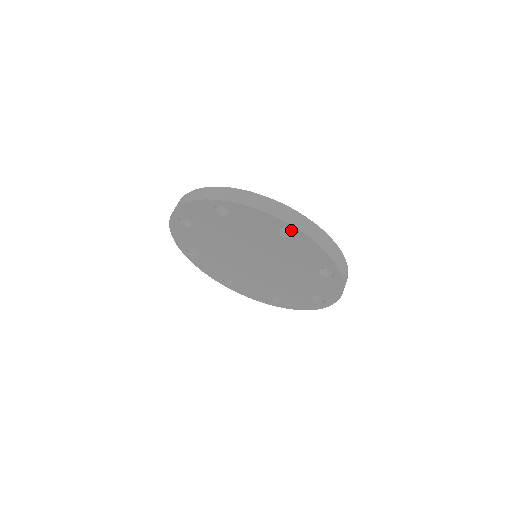
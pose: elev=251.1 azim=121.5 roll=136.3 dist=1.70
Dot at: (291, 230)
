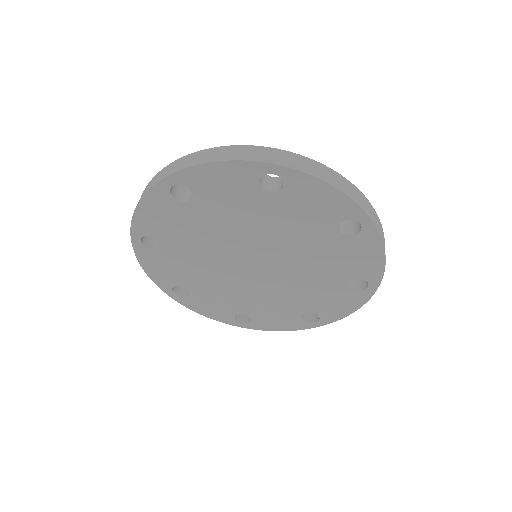
Dot at: (275, 173)
